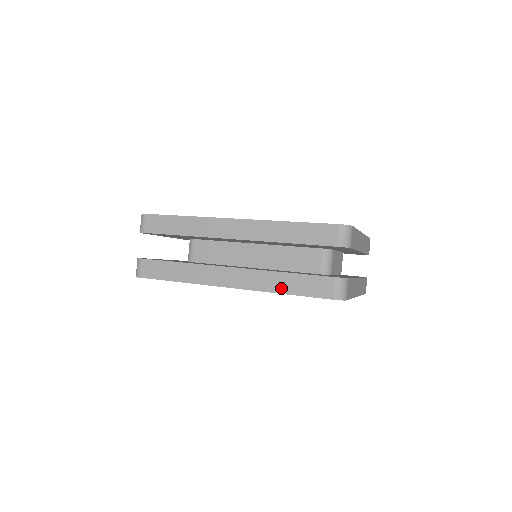
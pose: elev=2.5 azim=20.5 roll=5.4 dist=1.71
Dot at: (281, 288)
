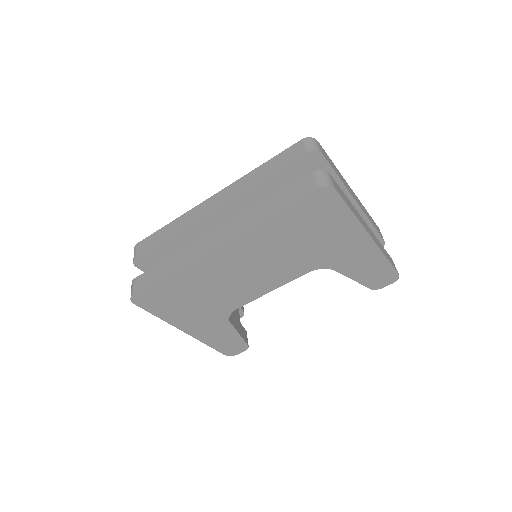
Dot at: (266, 213)
